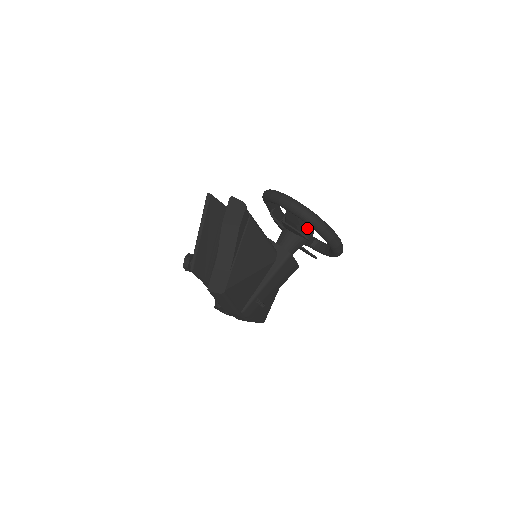
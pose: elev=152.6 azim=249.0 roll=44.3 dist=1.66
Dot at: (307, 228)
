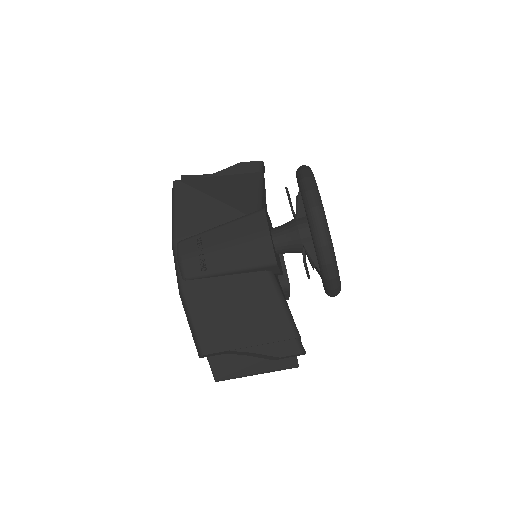
Dot at: occluded
